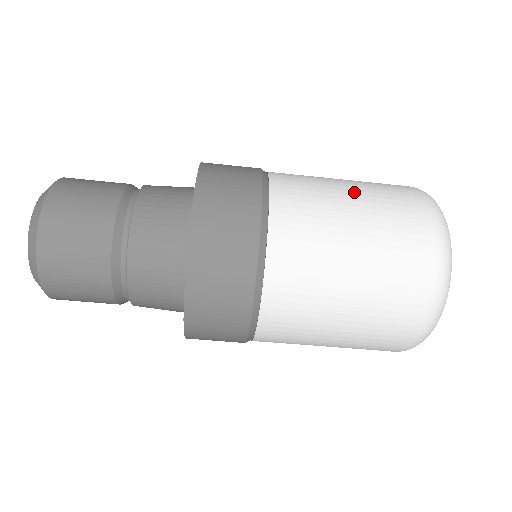
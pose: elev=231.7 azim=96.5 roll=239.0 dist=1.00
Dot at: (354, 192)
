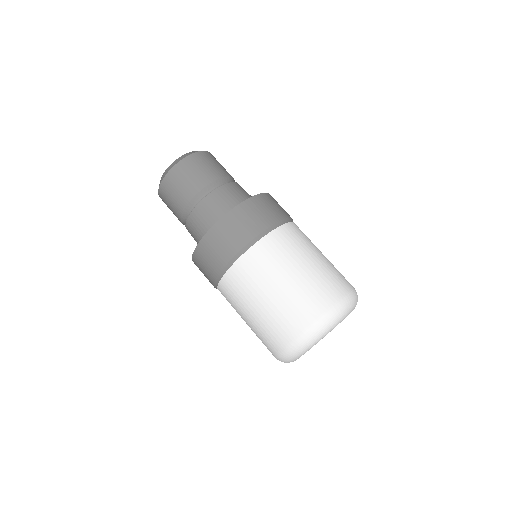
Dot at: occluded
